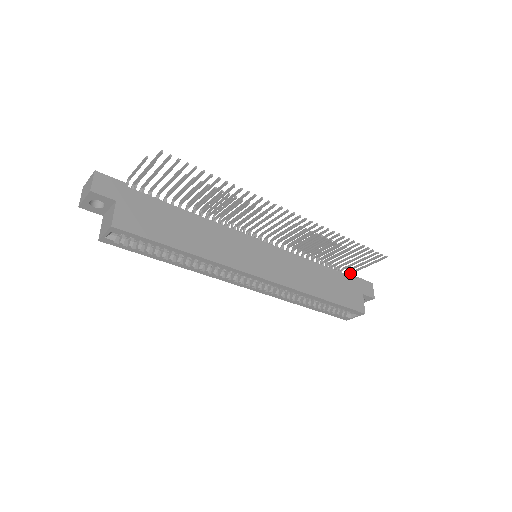
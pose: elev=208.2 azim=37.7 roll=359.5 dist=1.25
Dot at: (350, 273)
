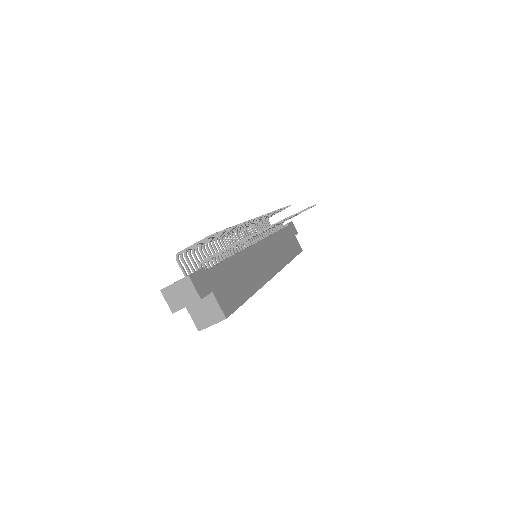
Dot at: (282, 223)
